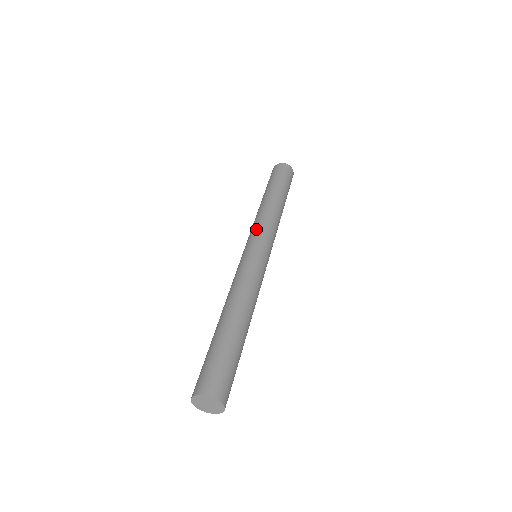
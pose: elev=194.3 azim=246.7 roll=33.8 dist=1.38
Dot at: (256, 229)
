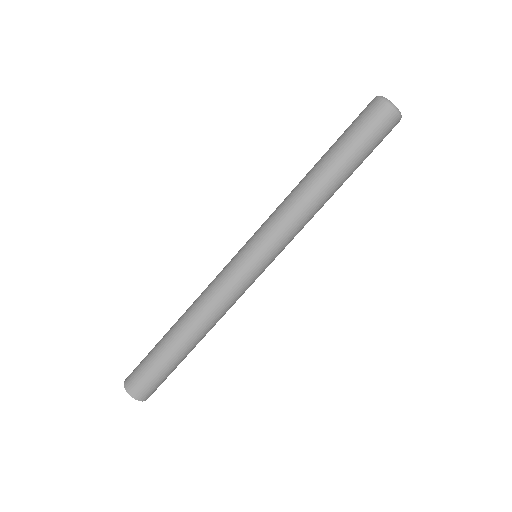
Dot at: (264, 222)
